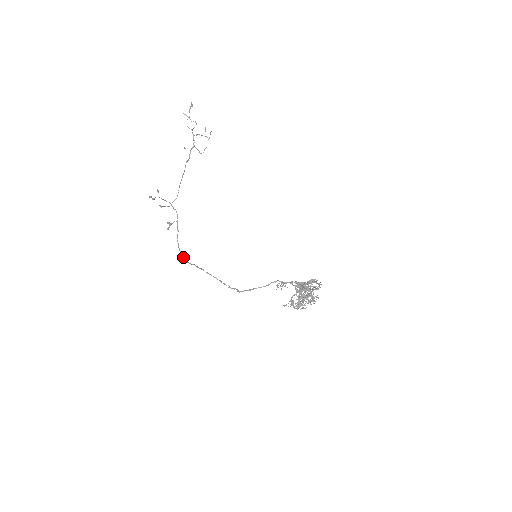
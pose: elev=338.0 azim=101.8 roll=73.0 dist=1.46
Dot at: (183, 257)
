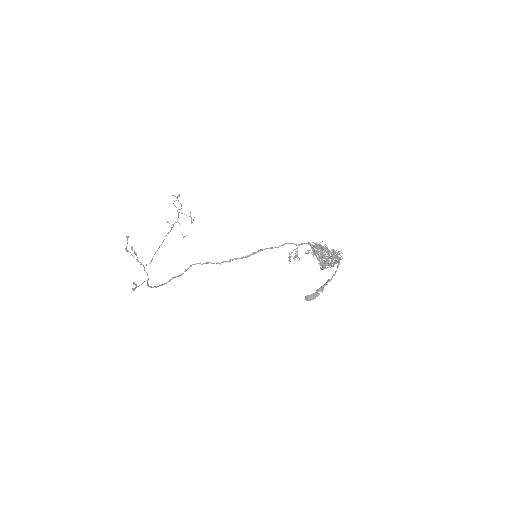
Dot at: occluded
